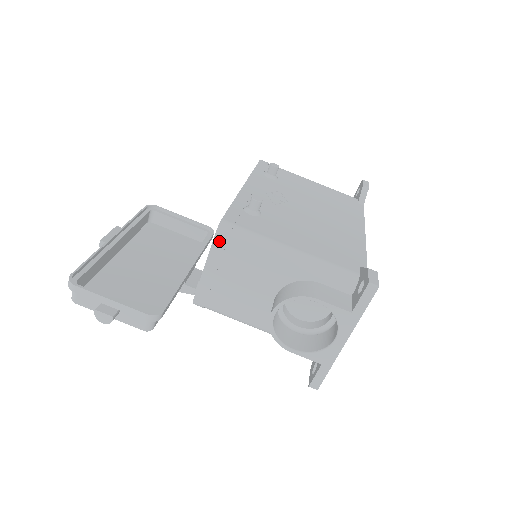
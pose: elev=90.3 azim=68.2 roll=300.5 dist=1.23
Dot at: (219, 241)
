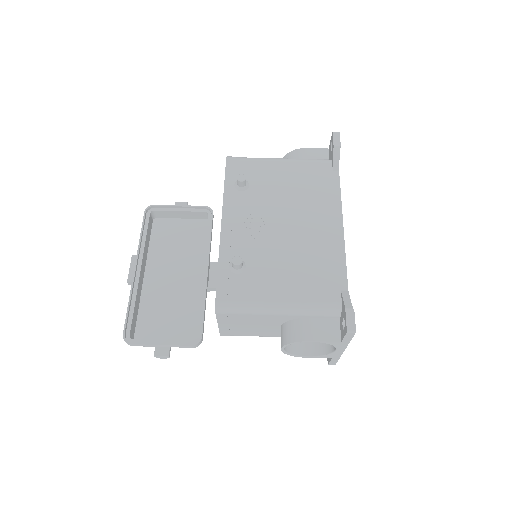
Dot at: (221, 315)
